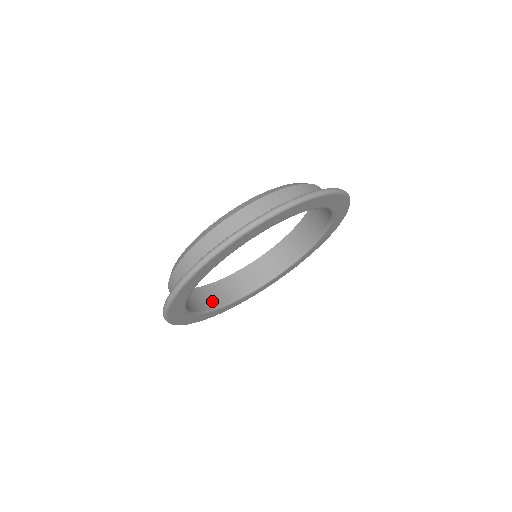
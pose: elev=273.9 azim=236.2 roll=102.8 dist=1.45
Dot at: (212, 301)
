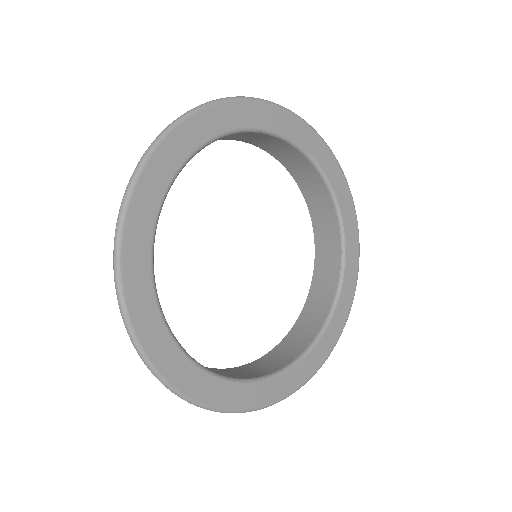
Dot at: (310, 332)
